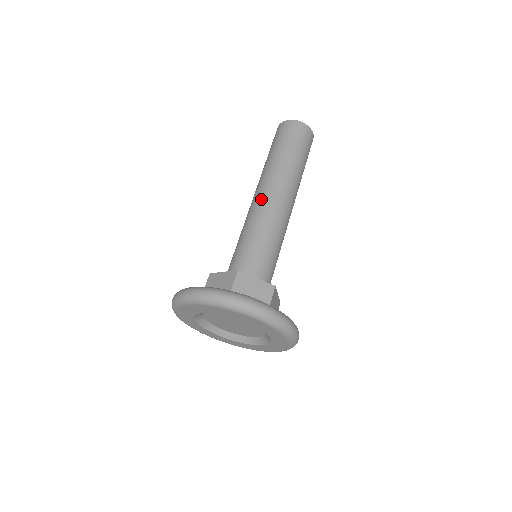
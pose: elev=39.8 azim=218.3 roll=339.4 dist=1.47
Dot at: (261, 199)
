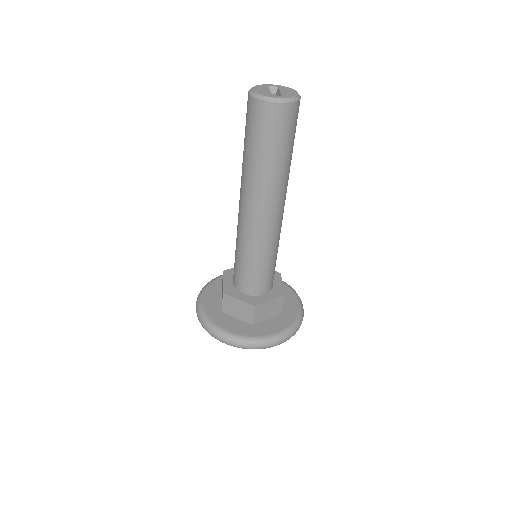
Dot at: (239, 212)
